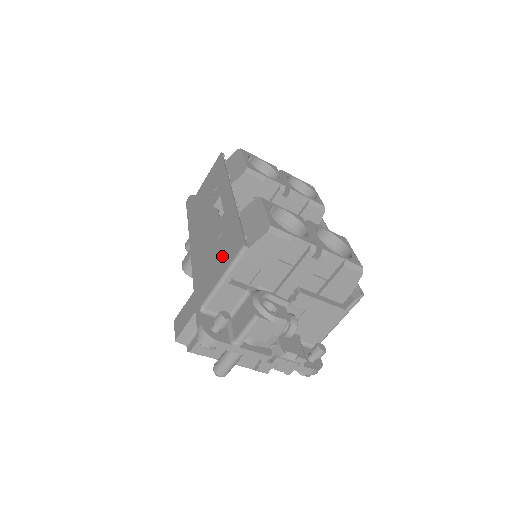
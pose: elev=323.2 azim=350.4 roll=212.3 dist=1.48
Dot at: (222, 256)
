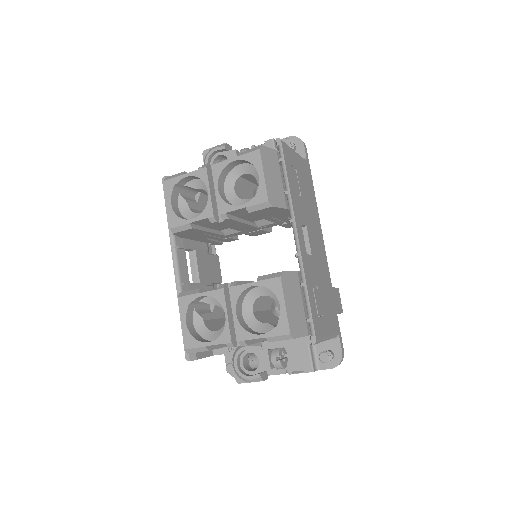
Dot at: occluded
